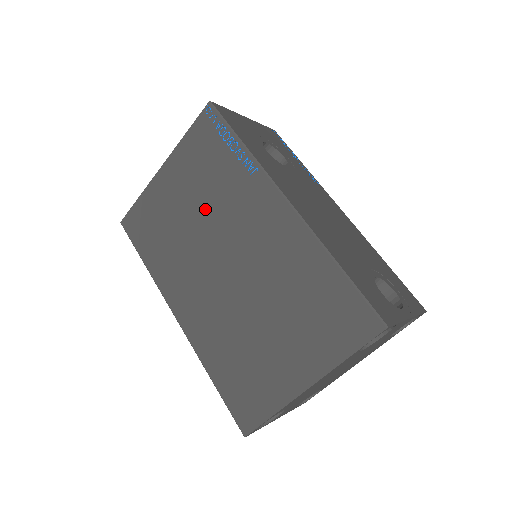
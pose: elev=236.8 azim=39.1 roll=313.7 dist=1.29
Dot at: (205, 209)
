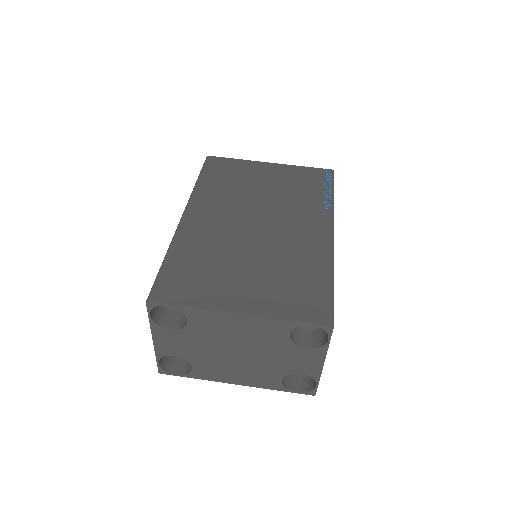
Dot at: (276, 196)
